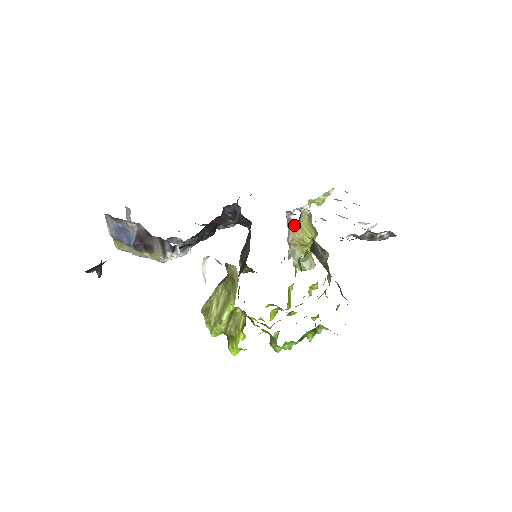
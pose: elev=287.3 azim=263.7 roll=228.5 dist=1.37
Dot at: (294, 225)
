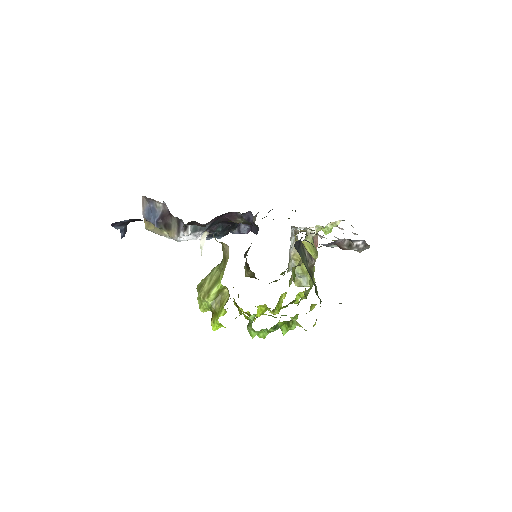
Dot at: occluded
